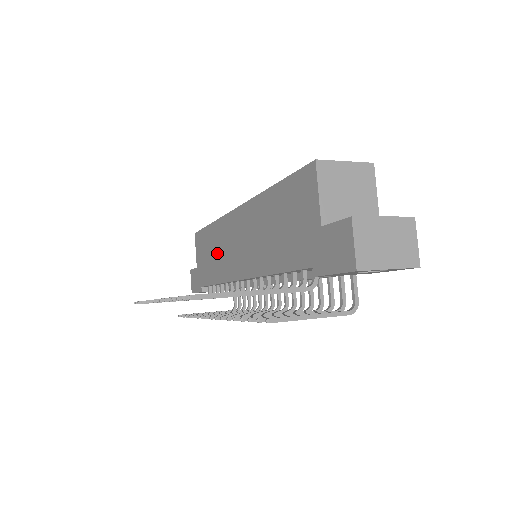
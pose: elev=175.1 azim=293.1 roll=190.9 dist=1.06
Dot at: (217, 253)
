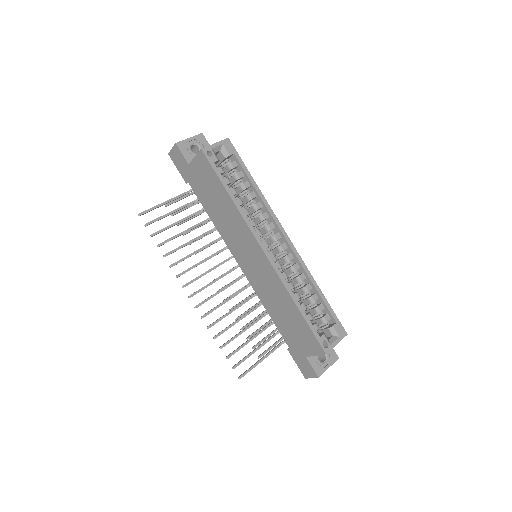
Dot at: (225, 218)
